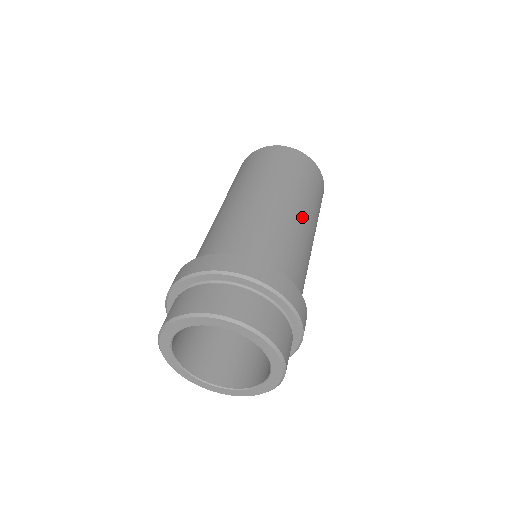
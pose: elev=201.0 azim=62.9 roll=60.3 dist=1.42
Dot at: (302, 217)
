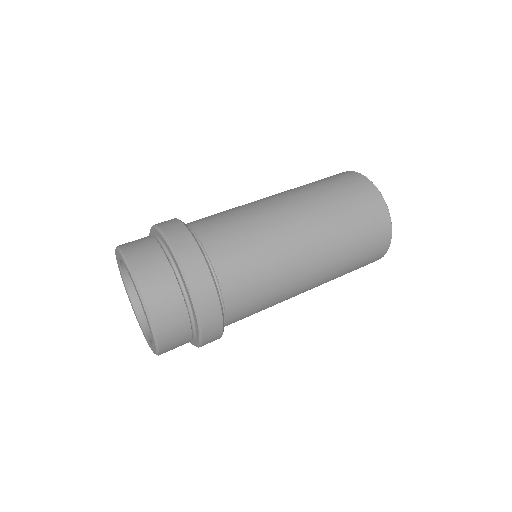
Dot at: (306, 249)
